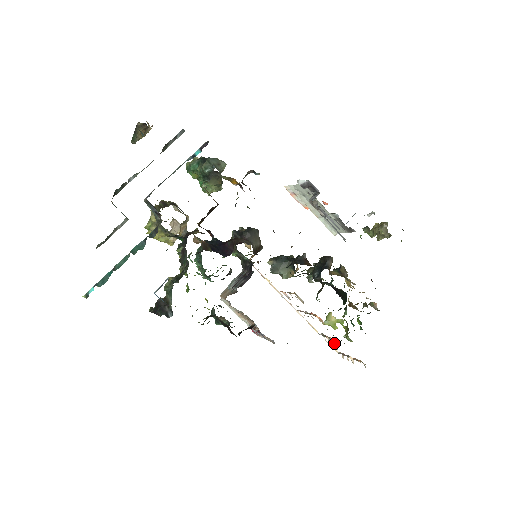
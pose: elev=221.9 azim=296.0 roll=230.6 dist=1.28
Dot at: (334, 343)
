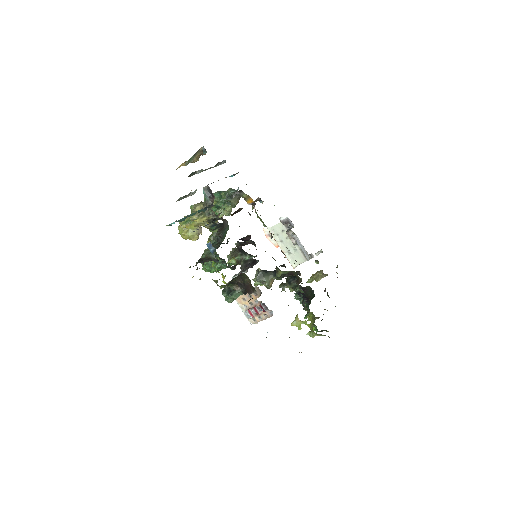
Dot at: occluded
